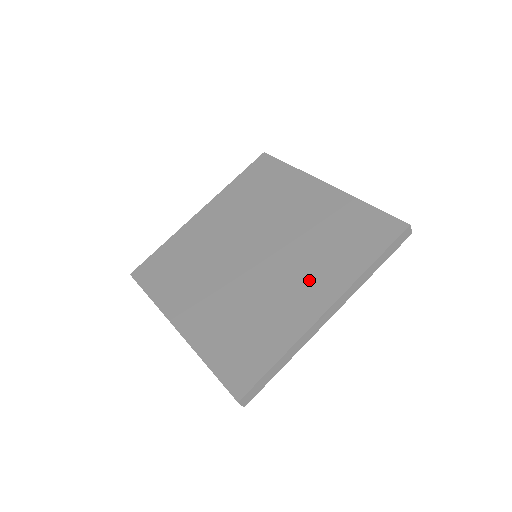
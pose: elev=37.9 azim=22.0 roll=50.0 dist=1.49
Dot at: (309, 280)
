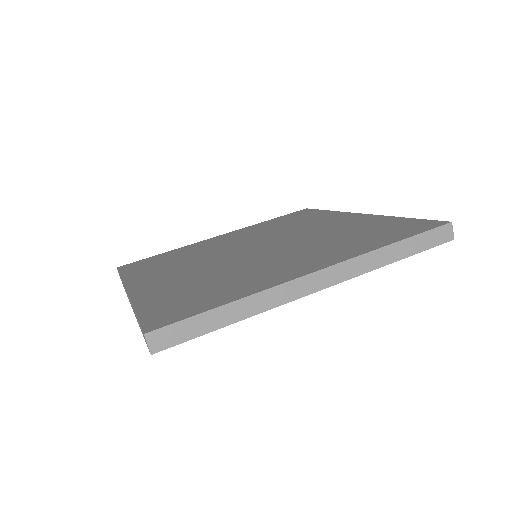
Dot at: (305, 257)
